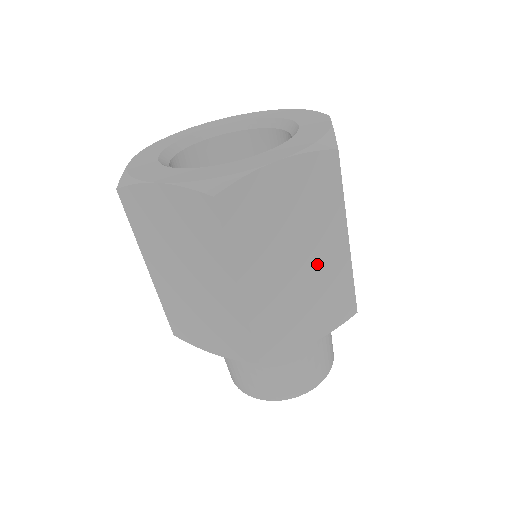
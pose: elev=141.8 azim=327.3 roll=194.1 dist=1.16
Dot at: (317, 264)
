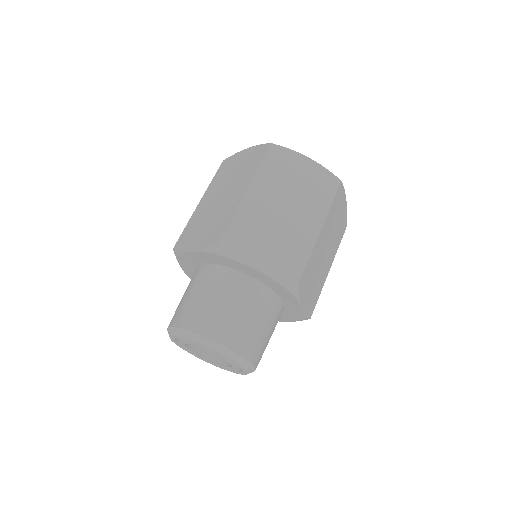
Dot at: (325, 264)
